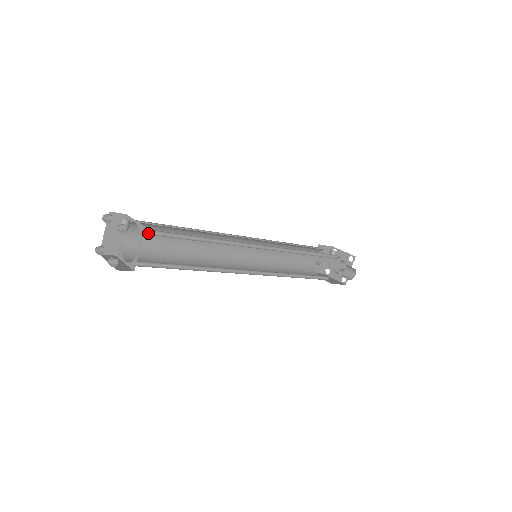
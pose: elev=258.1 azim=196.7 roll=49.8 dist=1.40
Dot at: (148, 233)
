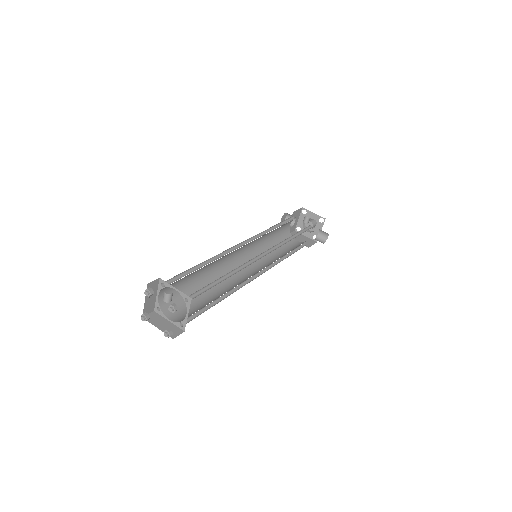
Dot at: (190, 297)
